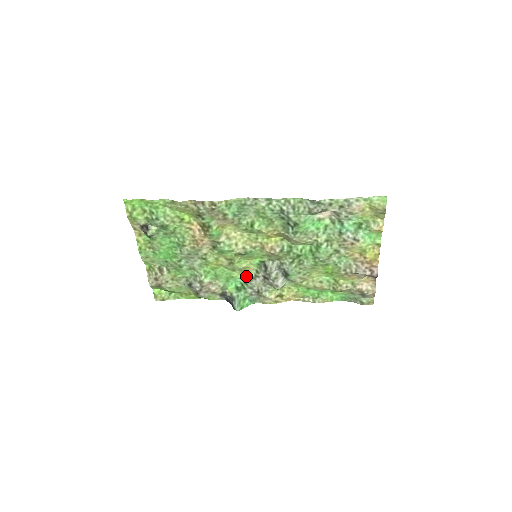
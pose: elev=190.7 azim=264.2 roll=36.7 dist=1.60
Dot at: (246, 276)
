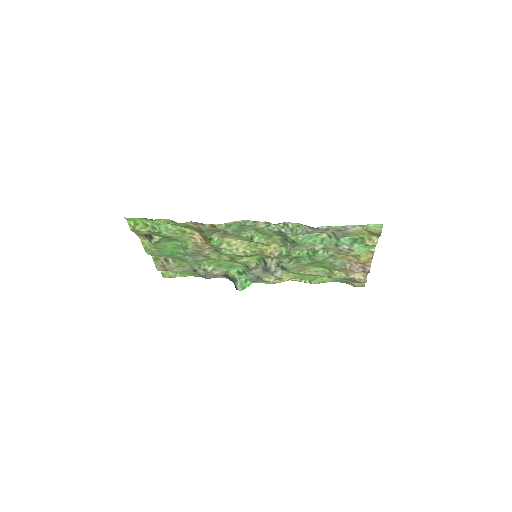
Dot at: (247, 266)
